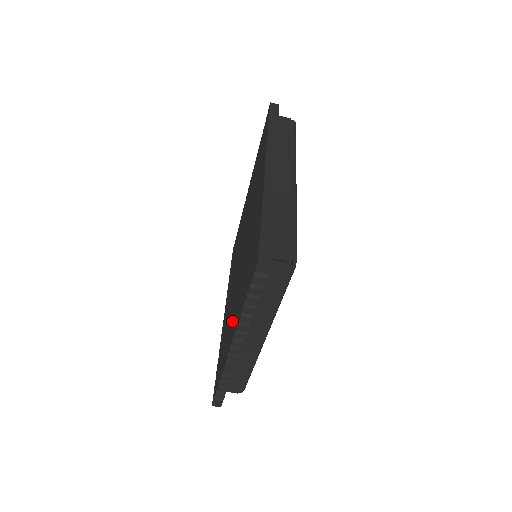
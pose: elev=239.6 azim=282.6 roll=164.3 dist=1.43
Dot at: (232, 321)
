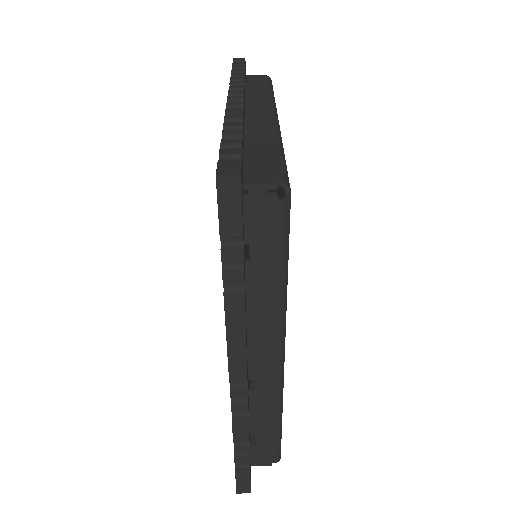
Dot at: occluded
